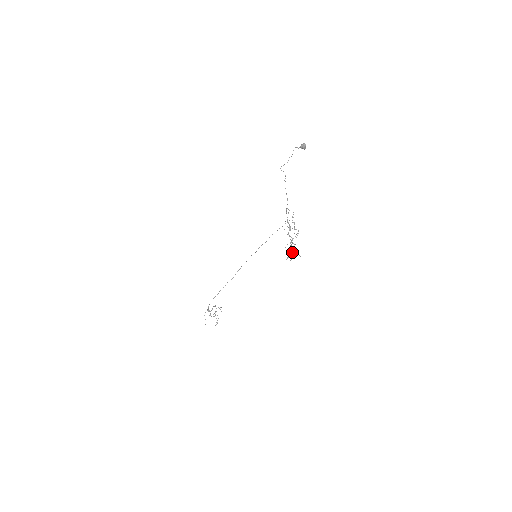
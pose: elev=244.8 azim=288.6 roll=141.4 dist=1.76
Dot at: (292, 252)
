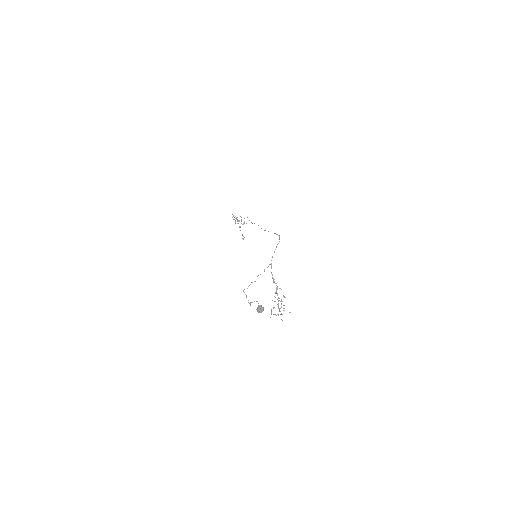
Dot at: occluded
